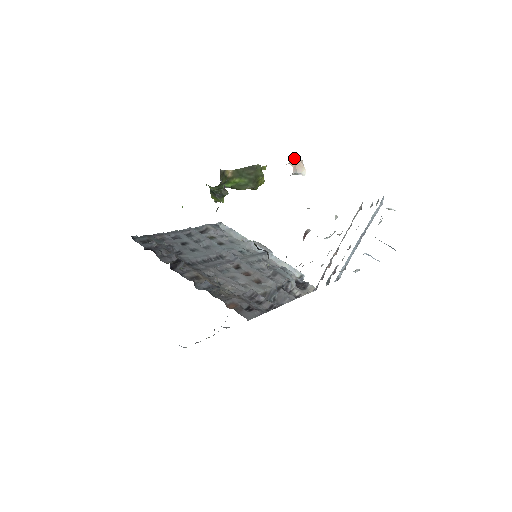
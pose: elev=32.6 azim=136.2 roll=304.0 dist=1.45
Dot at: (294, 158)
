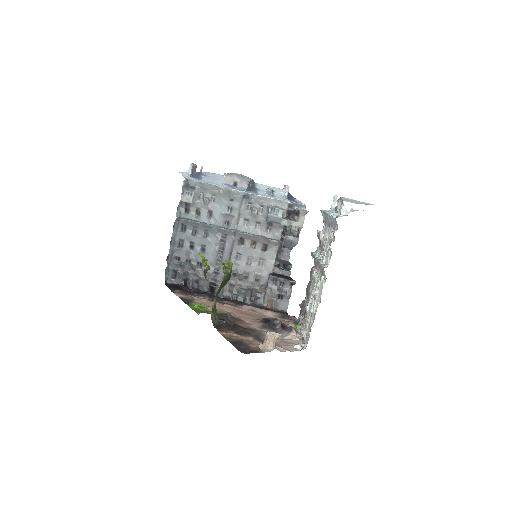
Dot at: (268, 339)
